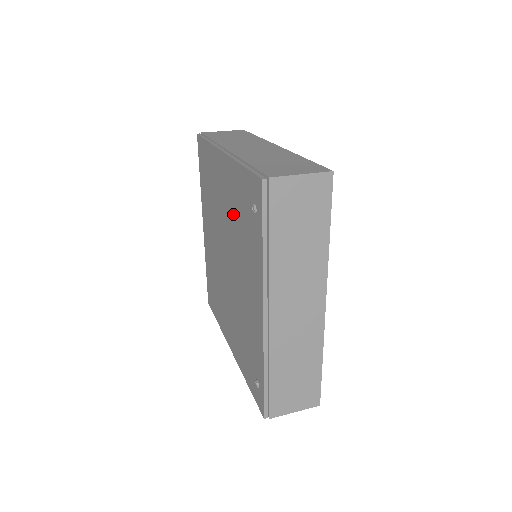
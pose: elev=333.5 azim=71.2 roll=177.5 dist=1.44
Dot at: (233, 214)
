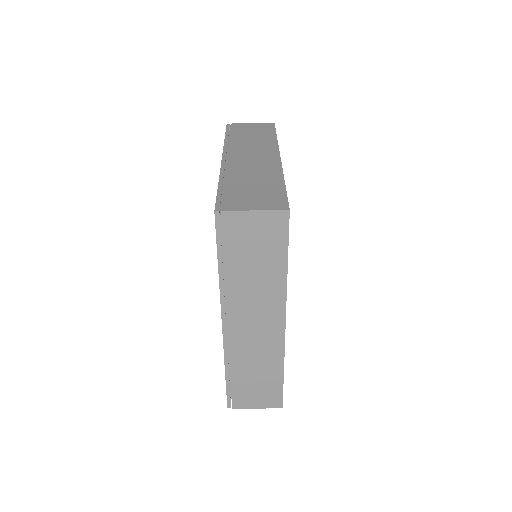
Dot at: occluded
